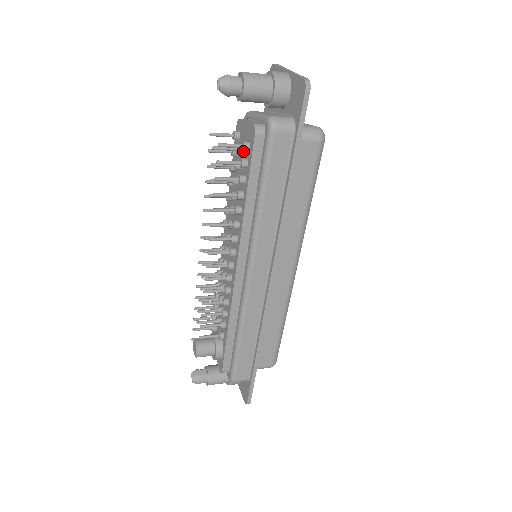
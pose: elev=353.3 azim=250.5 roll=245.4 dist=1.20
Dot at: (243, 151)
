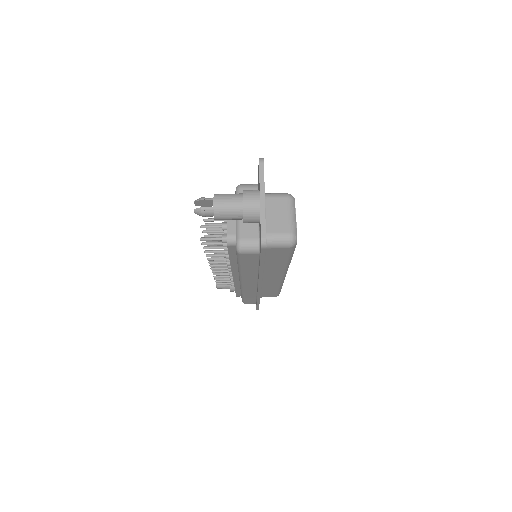
Dot at: occluded
